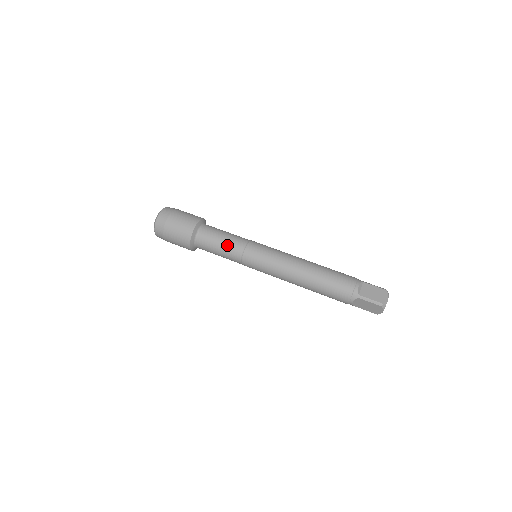
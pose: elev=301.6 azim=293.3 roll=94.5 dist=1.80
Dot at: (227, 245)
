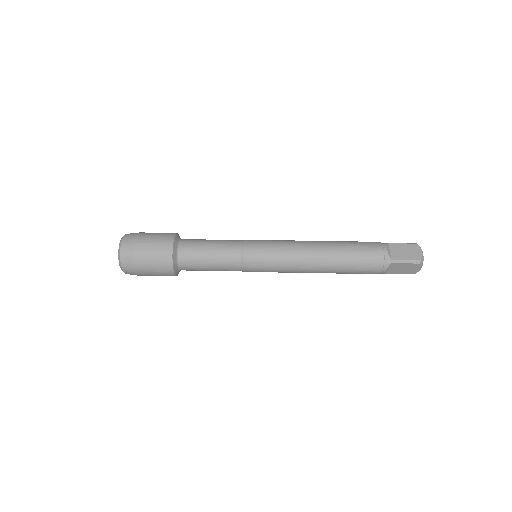
Dot at: (220, 255)
